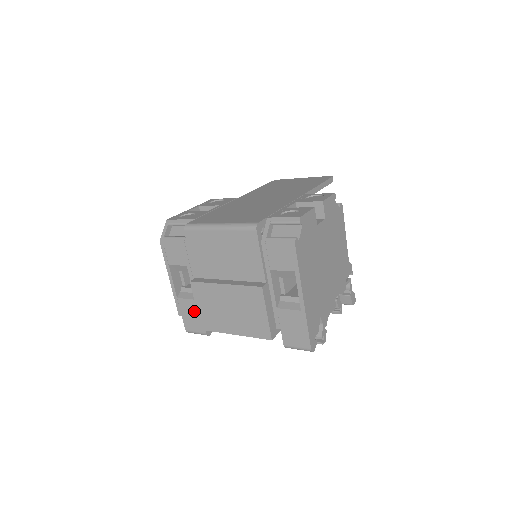
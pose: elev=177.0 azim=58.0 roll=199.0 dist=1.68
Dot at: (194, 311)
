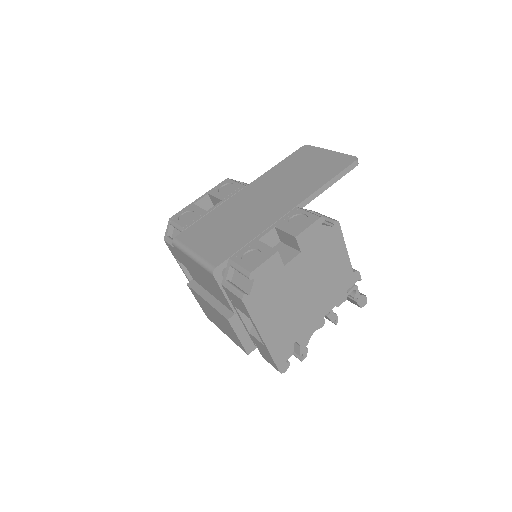
Dot at: occluded
